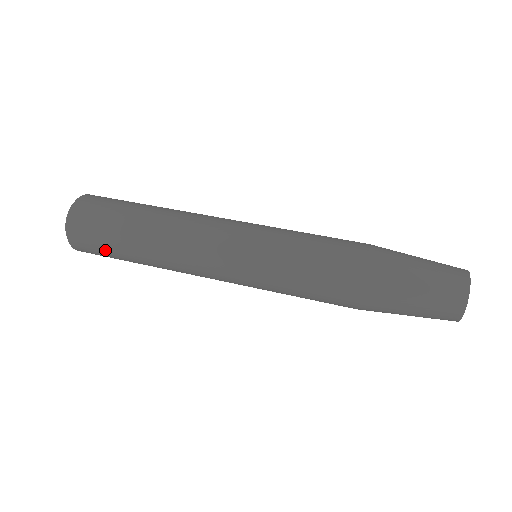
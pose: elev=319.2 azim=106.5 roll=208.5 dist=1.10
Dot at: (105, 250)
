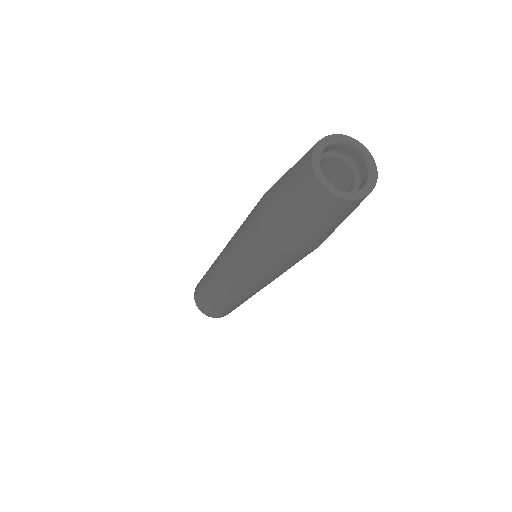
Dot at: occluded
